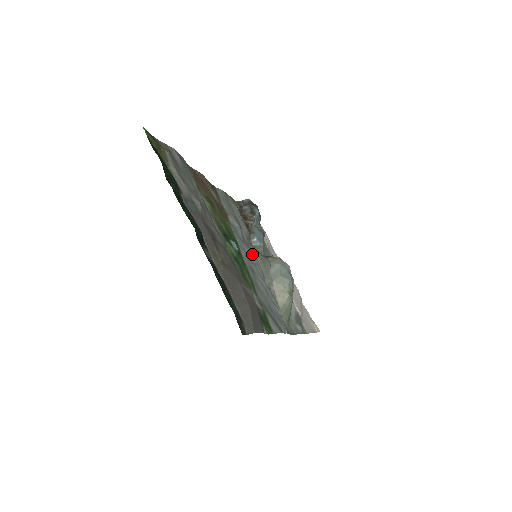
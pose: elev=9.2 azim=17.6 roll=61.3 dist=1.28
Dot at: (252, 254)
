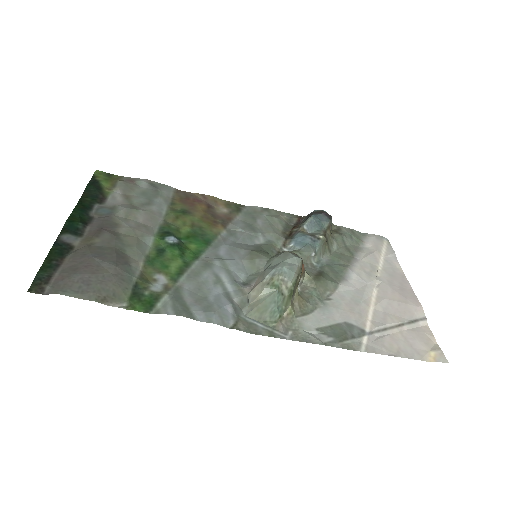
Dot at: (235, 252)
